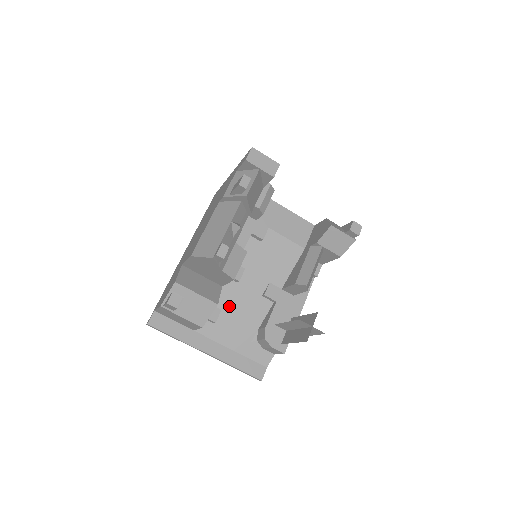
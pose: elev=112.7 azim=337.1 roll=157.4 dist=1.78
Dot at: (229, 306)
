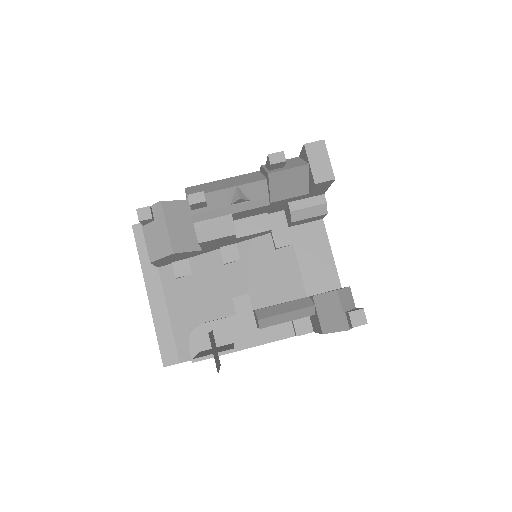
Dot at: (200, 277)
